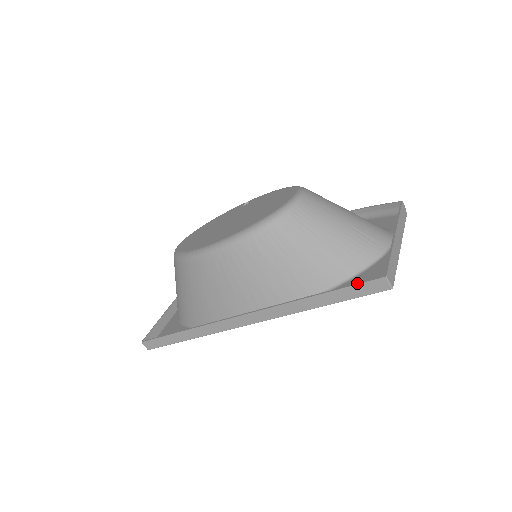
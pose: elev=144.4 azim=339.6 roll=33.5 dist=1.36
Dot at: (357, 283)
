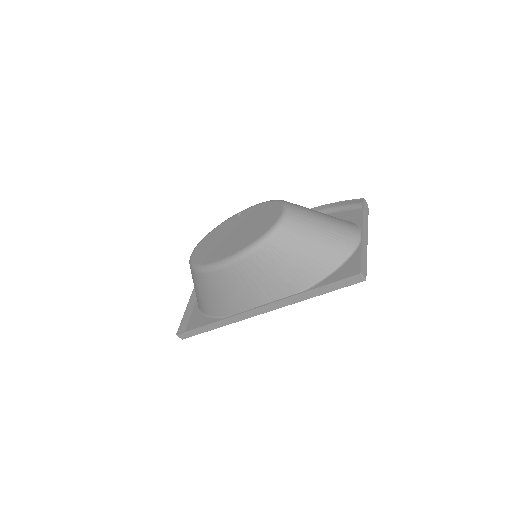
Dot at: (340, 279)
